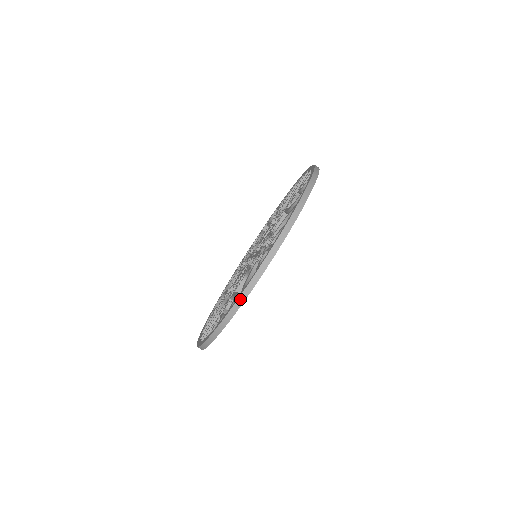
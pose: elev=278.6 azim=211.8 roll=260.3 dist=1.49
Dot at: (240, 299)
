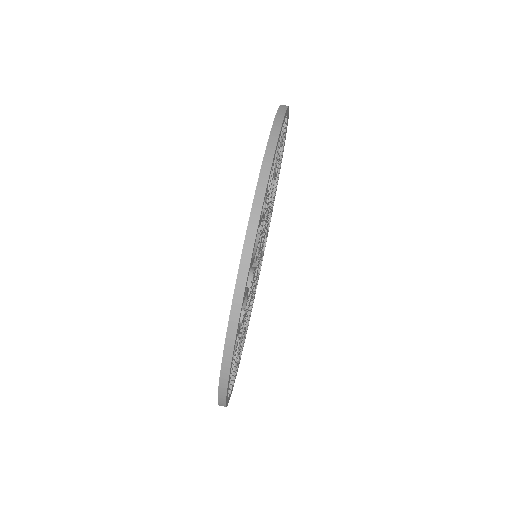
Dot at: (220, 405)
